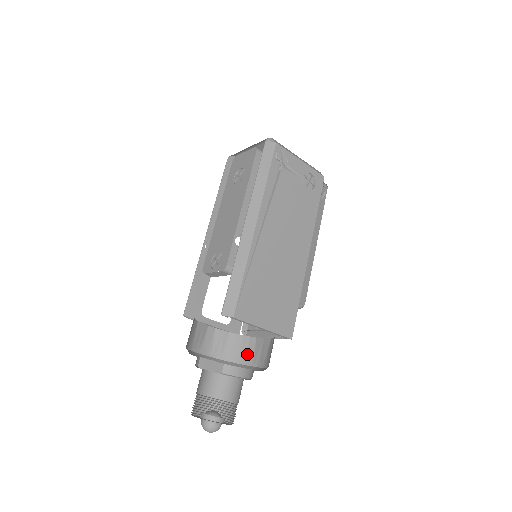
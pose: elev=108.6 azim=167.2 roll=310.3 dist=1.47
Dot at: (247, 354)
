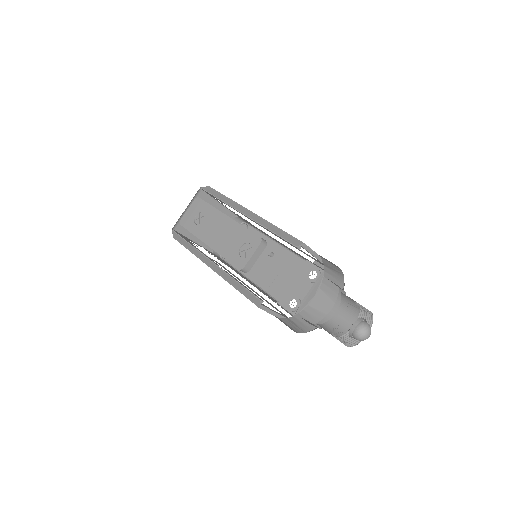
Dot at: (315, 317)
